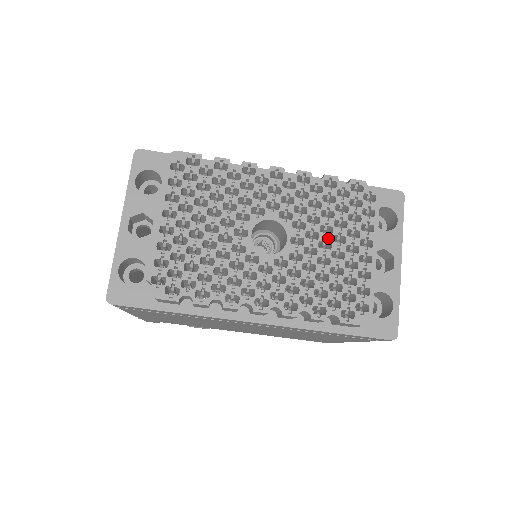
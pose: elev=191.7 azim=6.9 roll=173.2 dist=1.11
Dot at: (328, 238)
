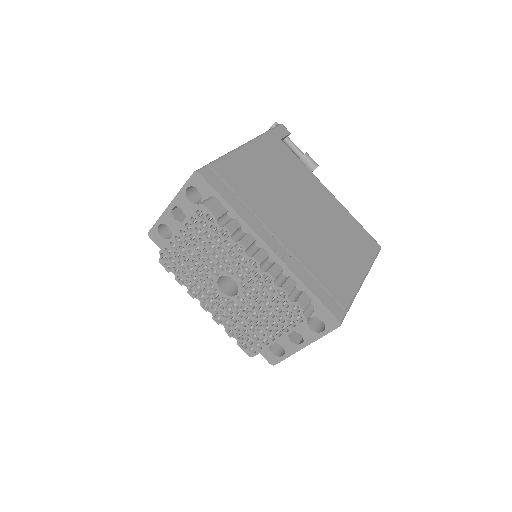
Dot at: (258, 313)
